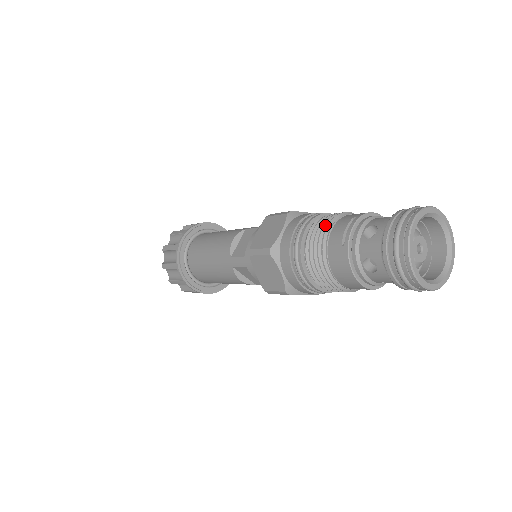
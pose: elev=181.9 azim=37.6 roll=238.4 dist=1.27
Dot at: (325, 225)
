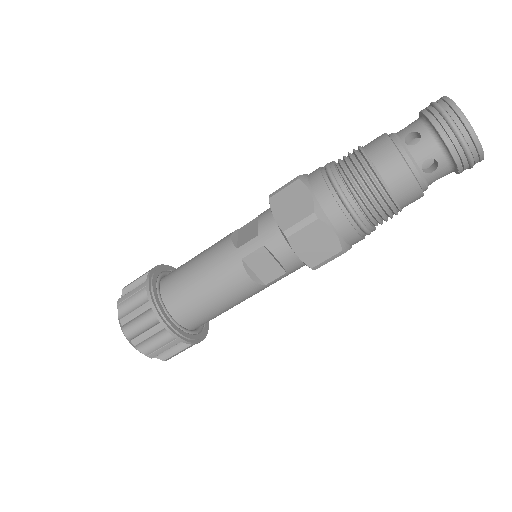
Dot at: occluded
